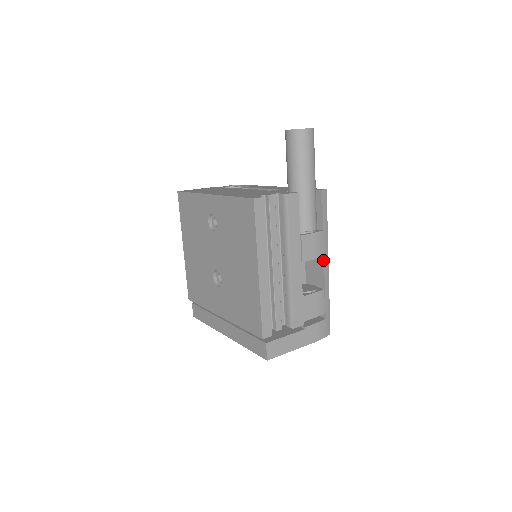
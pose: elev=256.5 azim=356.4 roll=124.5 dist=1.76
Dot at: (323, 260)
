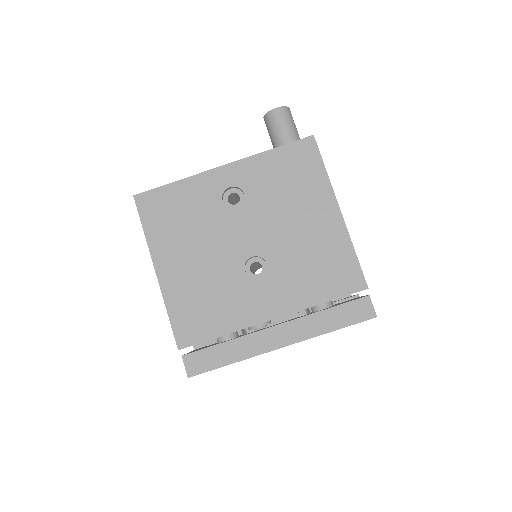
Dot at: occluded
